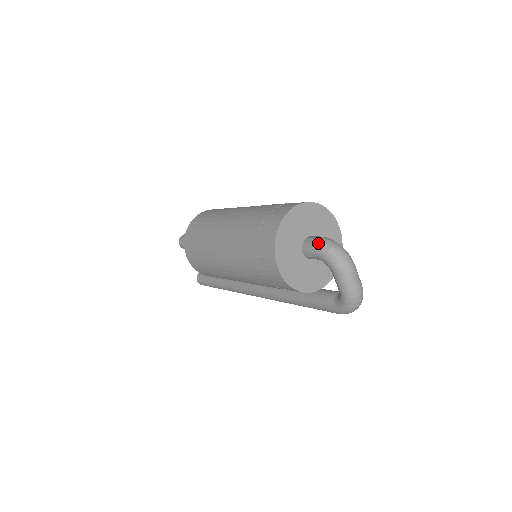
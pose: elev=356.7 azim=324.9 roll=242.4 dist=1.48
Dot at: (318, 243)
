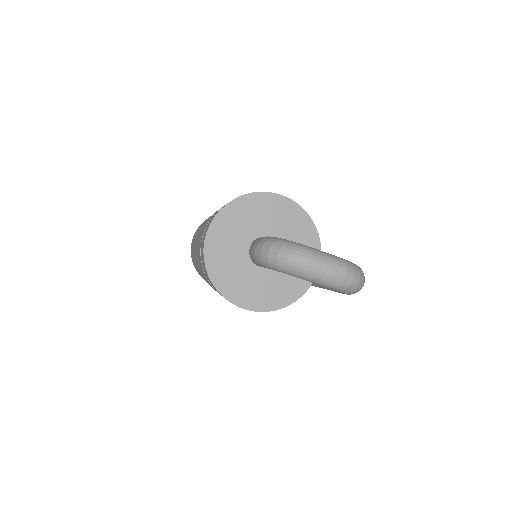
Dot at: (256, 256)
